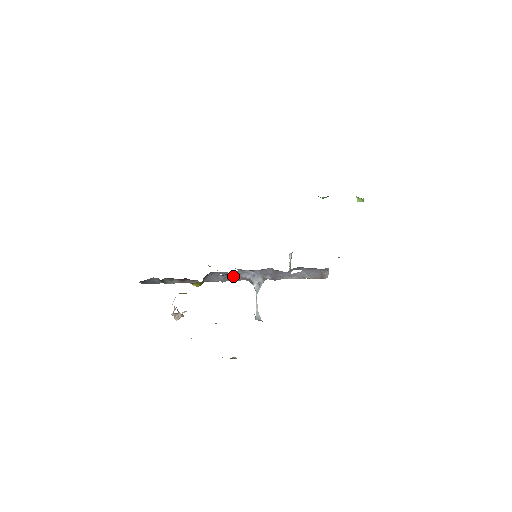
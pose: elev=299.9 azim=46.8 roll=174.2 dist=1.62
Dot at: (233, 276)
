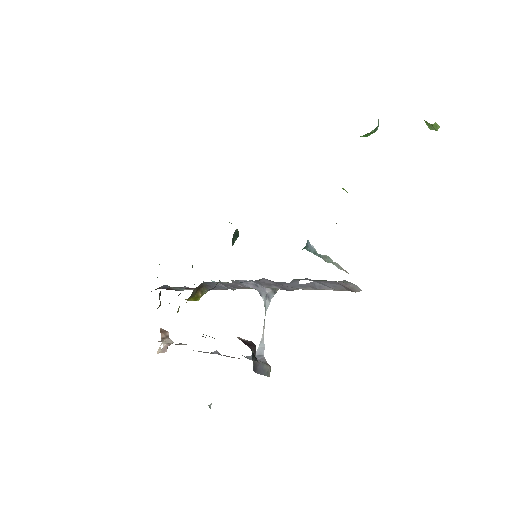
Dot at: (236, 285)
